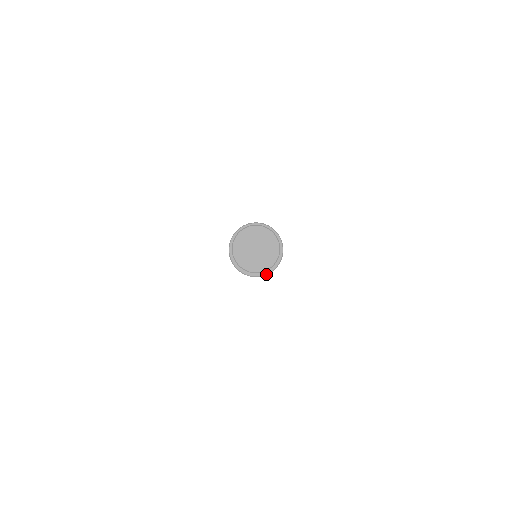
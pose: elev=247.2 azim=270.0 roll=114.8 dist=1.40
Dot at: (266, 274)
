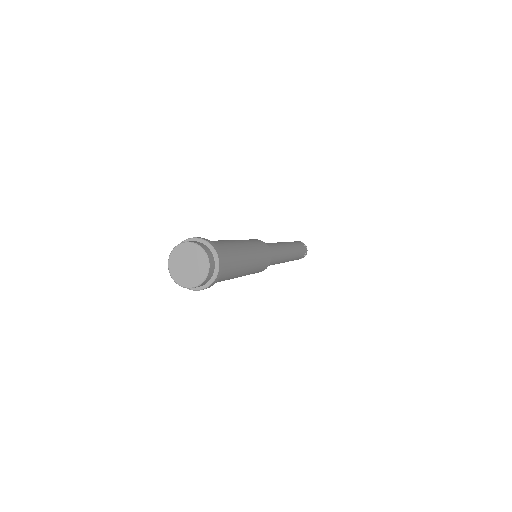
Dot at: (217, 272)
